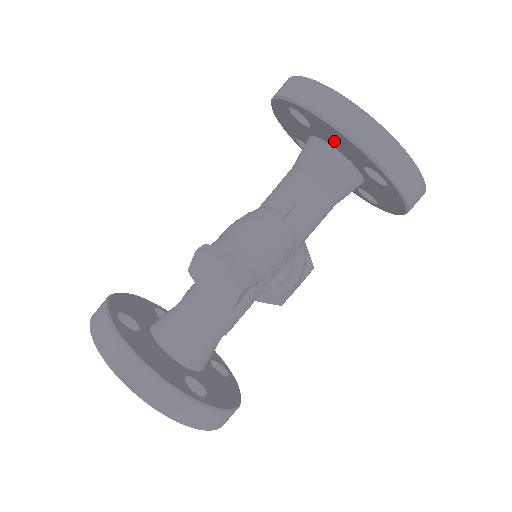
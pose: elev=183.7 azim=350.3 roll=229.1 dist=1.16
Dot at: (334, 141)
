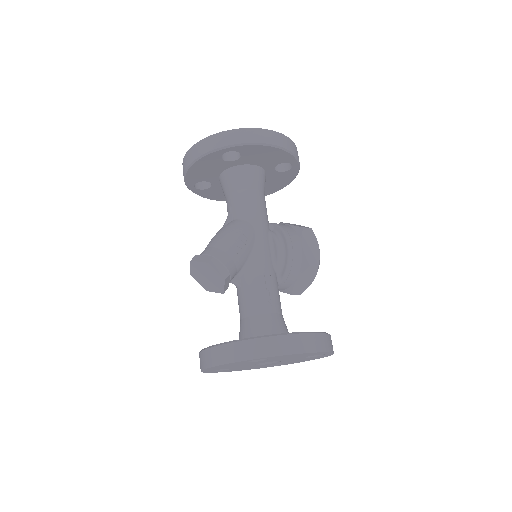
Dot at: (210, 172)
